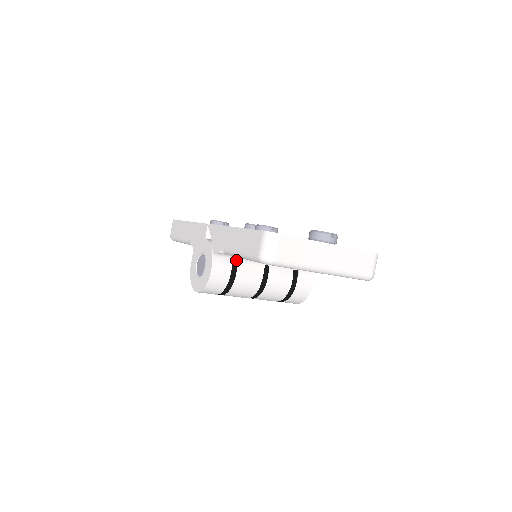
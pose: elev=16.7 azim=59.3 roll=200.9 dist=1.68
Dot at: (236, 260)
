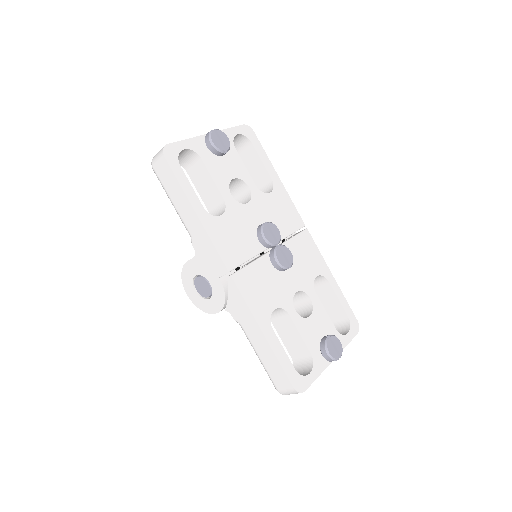
Dot at: occluded
